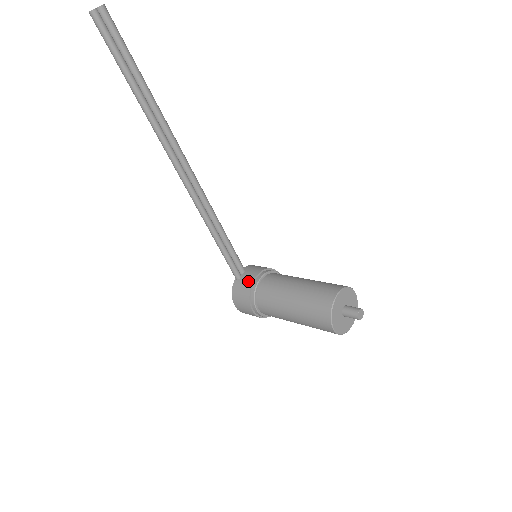
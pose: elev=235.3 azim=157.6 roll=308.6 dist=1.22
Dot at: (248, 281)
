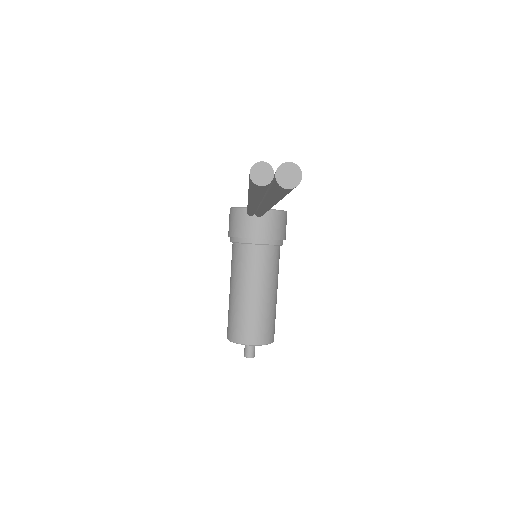
Dot at: (247, 231)
